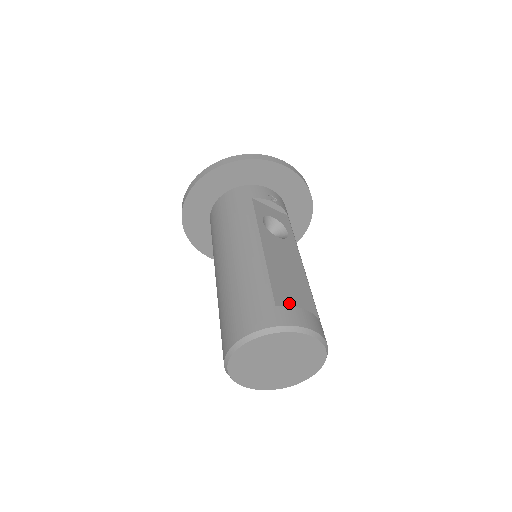
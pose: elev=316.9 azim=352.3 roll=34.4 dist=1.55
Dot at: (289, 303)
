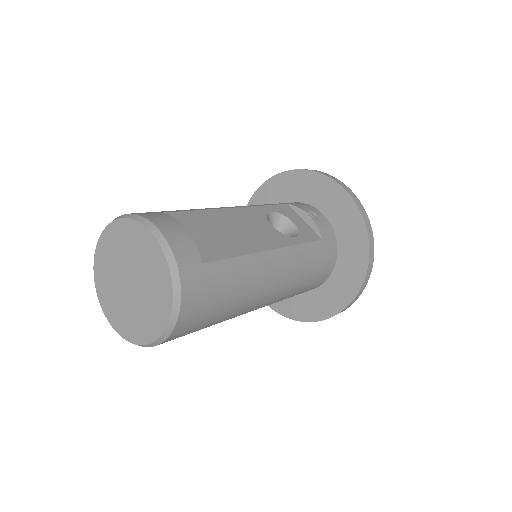
Dot at: (186, 228)
